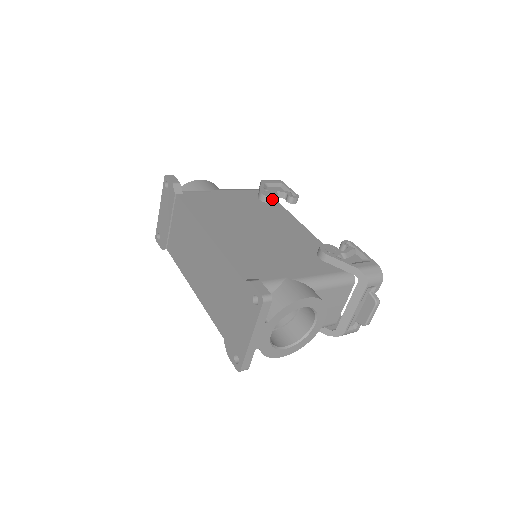
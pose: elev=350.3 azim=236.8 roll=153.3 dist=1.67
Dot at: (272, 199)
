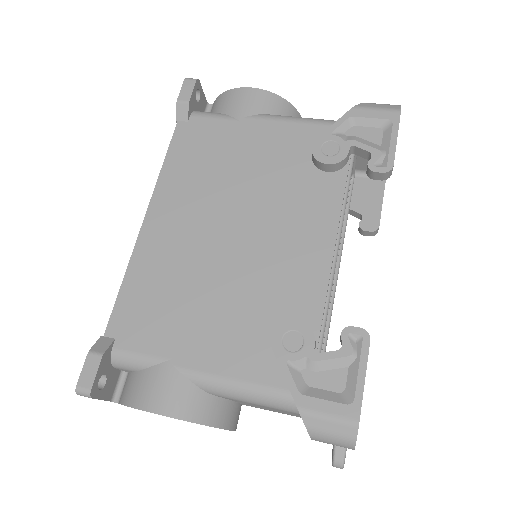
Dot at: (325, 165)
